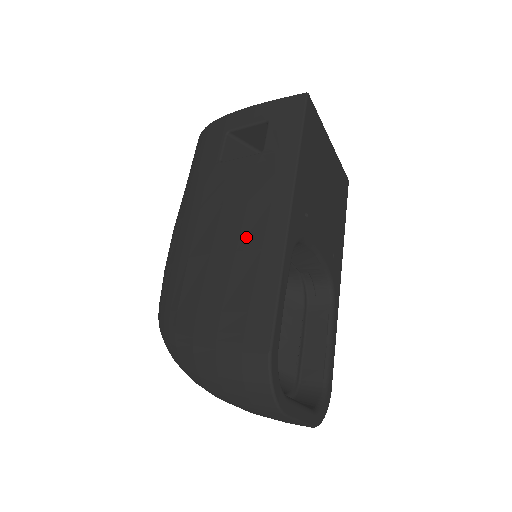
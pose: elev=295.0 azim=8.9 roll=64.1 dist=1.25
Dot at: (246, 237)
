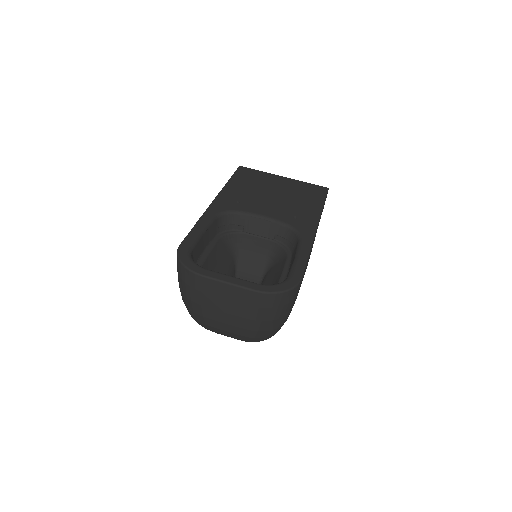
Dot at: occluded
